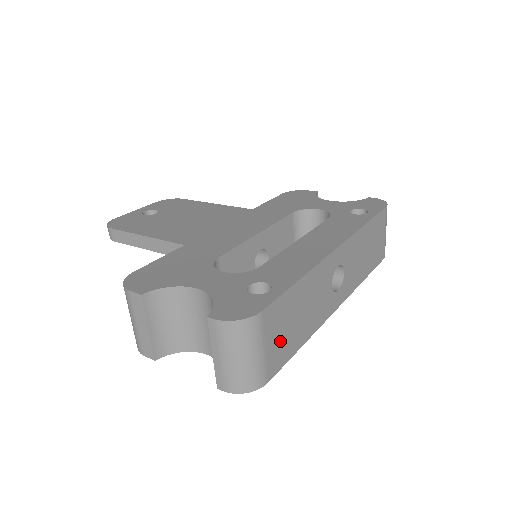
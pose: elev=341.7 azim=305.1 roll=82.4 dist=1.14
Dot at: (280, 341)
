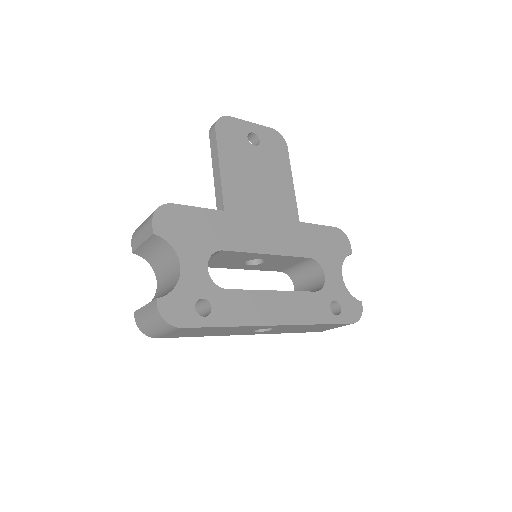
Dot at: (184, 334)
